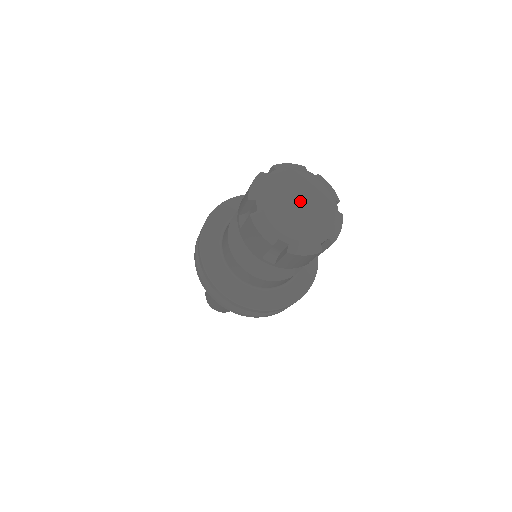
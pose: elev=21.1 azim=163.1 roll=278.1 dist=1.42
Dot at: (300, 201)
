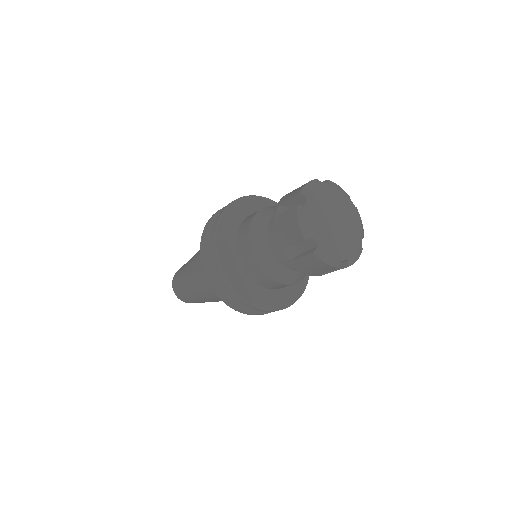
Dot at: (339, 218)
